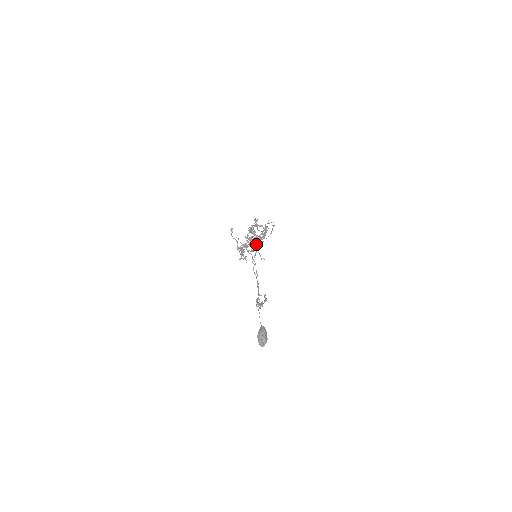
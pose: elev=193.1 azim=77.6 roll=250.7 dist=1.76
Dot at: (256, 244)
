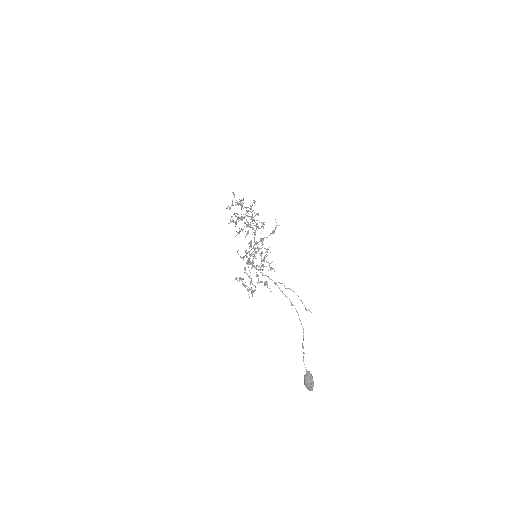
Dot at: occluded
